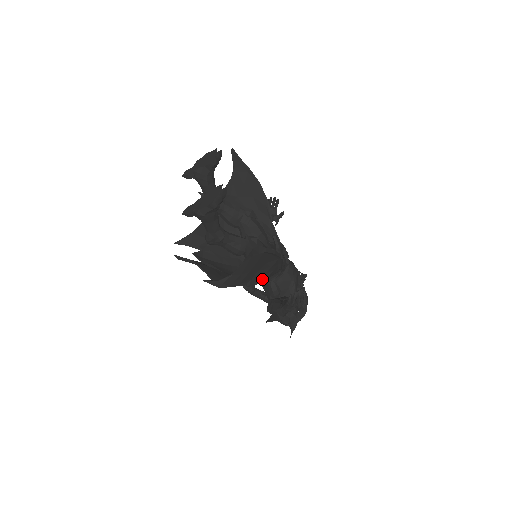
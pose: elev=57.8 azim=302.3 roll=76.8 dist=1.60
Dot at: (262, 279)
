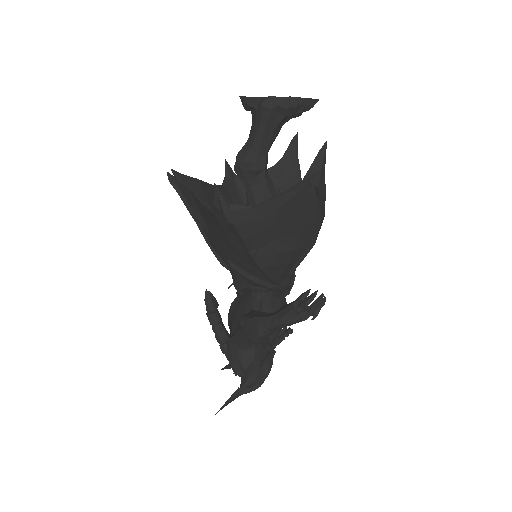
Dot at: (268, 263)
